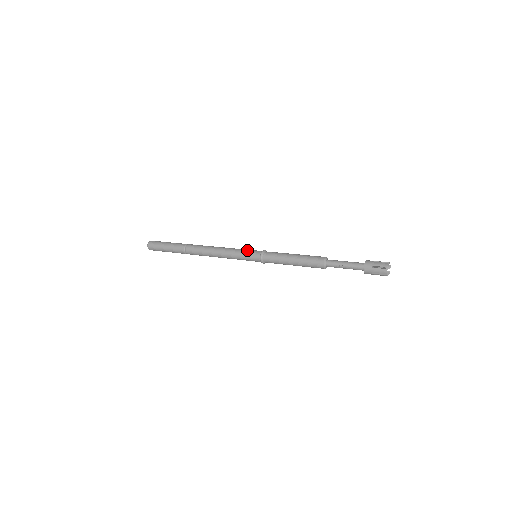
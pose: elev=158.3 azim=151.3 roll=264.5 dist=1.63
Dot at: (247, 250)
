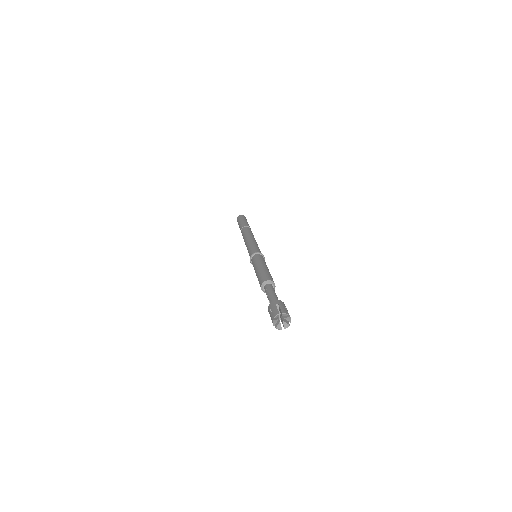
Dot at: (253, 247)
